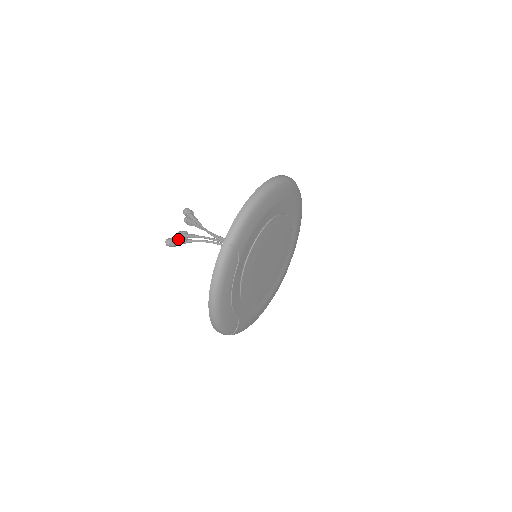
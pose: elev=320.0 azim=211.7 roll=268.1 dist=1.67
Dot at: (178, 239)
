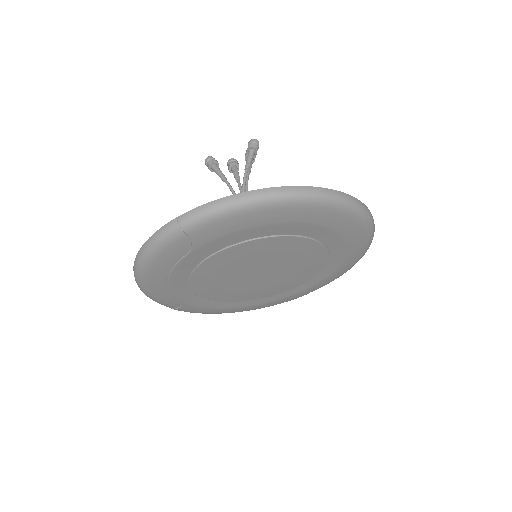
Dot at: occluded
